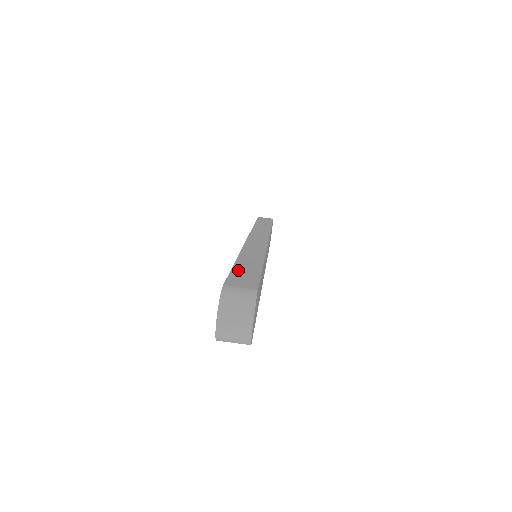
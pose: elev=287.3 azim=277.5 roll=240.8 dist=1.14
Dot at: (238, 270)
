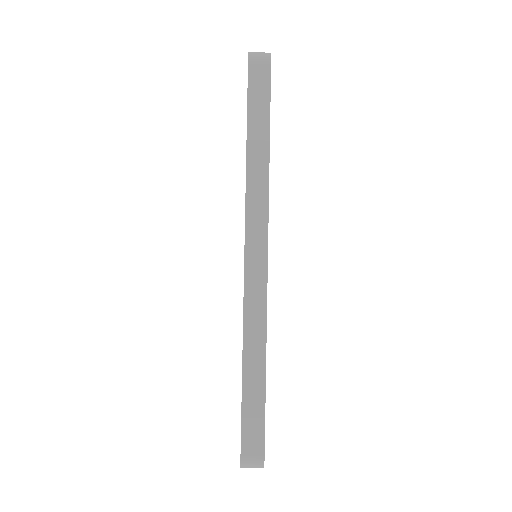
Dot at: (247, 409)
